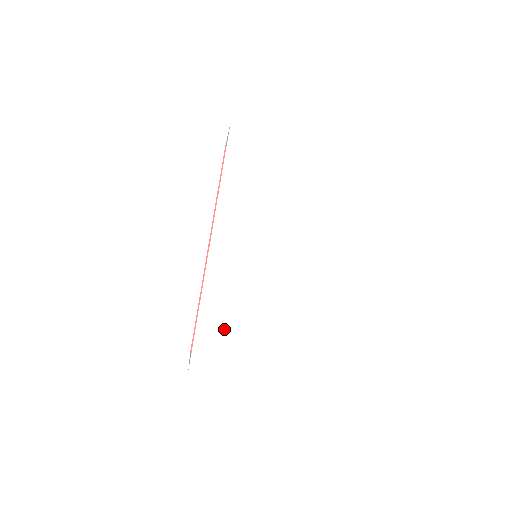
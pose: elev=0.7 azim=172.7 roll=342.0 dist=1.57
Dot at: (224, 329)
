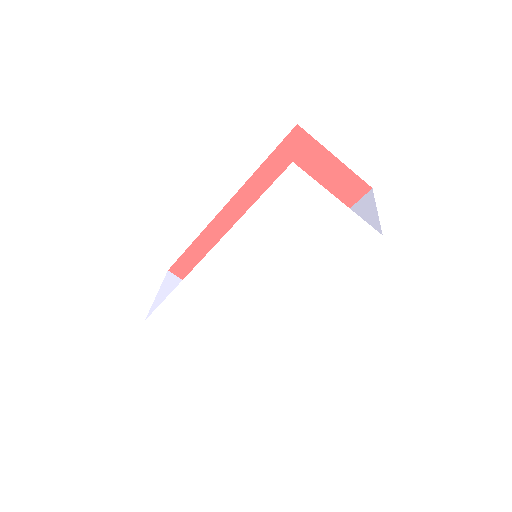
Dot at: (188, 311)
